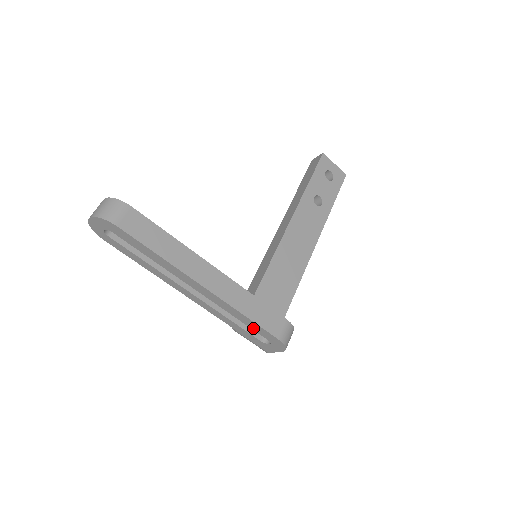
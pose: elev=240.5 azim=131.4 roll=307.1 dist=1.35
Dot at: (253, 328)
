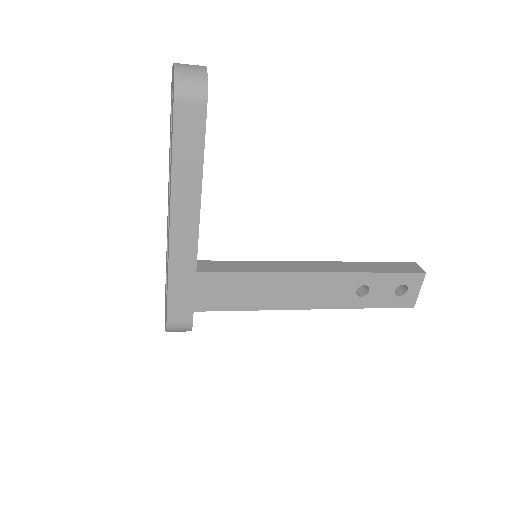
Dot at: occluded
